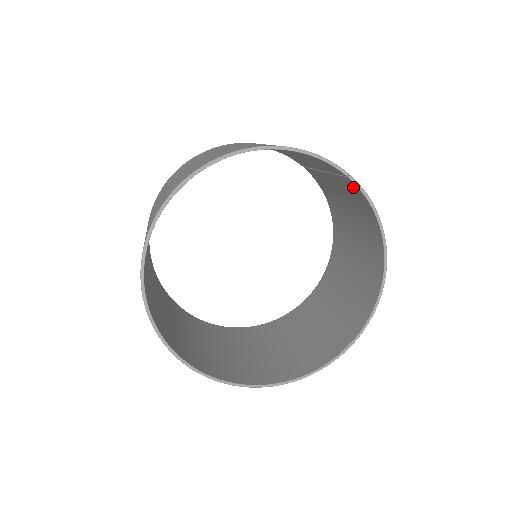
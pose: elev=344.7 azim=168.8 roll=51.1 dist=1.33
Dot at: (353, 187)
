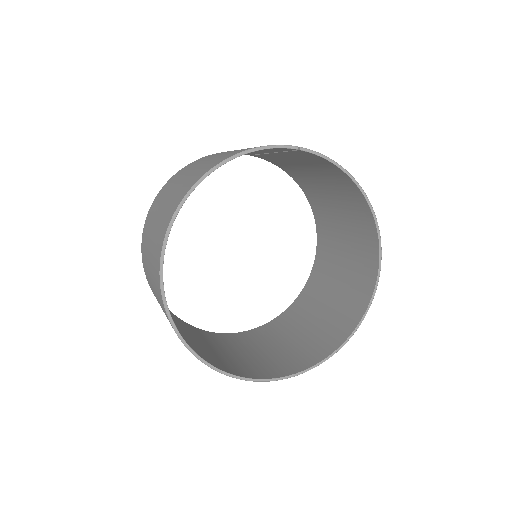
Dot at: (307, 155)
